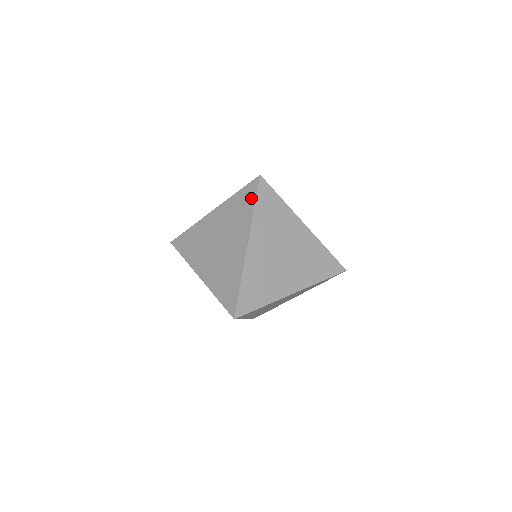
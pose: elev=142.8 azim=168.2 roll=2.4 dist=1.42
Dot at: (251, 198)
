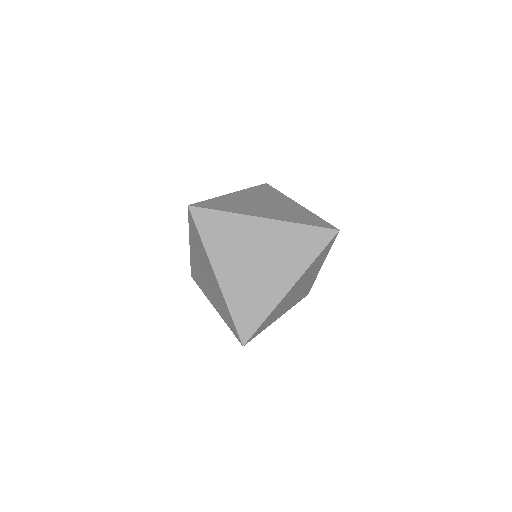
Dot at: (318, 245)
